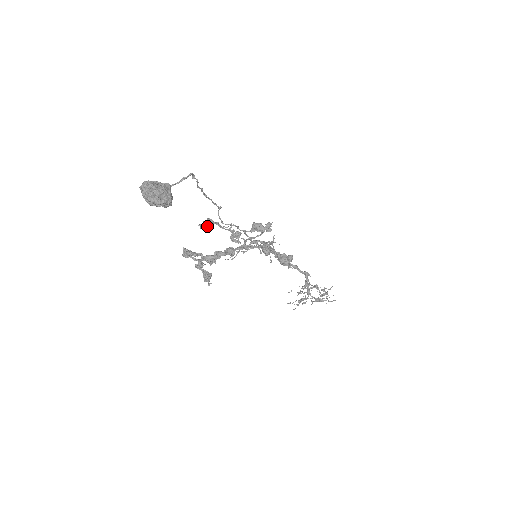
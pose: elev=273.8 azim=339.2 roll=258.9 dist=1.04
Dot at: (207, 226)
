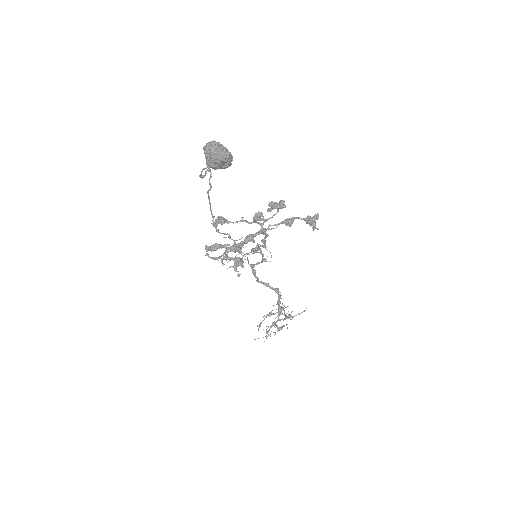
Dot at: (221, 222)
